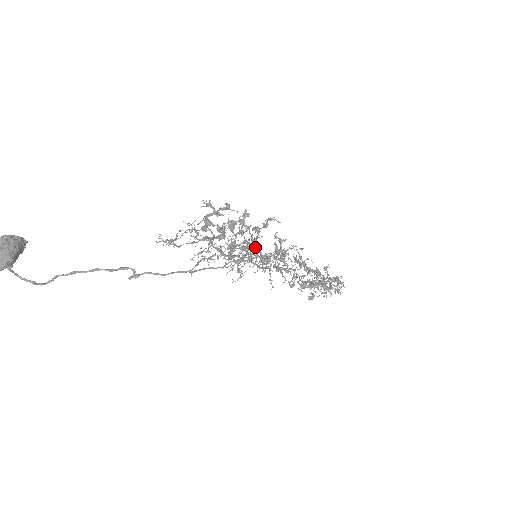
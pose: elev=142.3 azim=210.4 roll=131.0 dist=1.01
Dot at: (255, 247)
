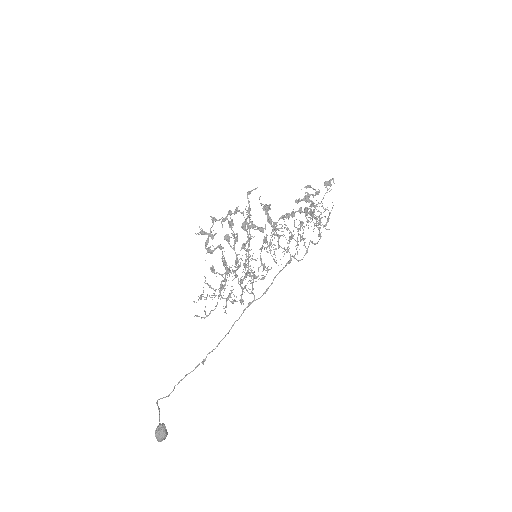
Dot at: (251, 226)
